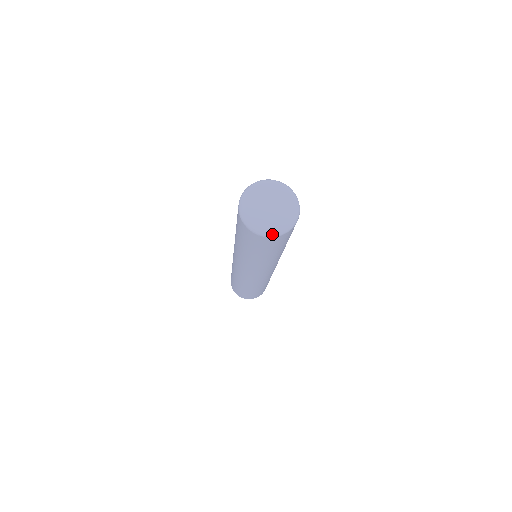
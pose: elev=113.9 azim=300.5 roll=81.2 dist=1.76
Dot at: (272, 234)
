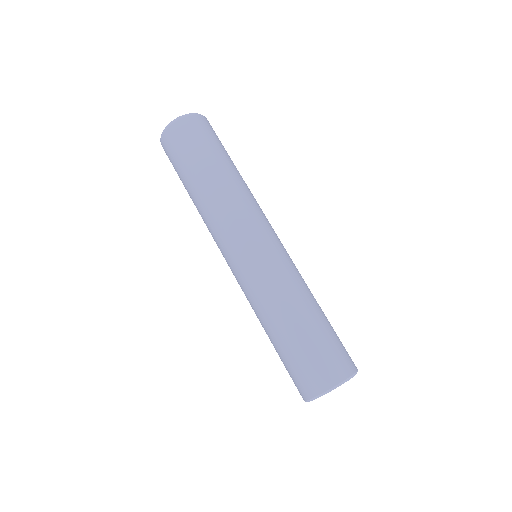
Dot at: (181, 116)
